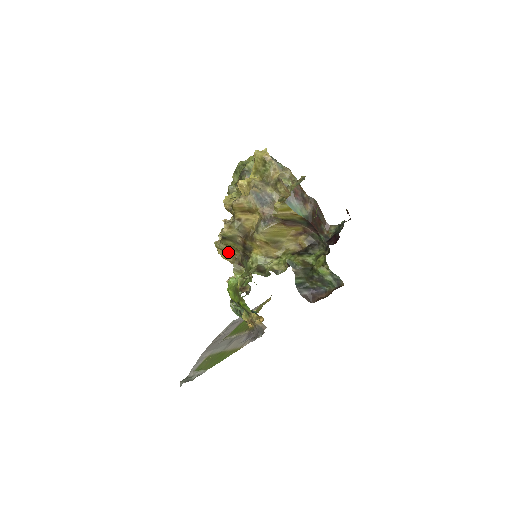
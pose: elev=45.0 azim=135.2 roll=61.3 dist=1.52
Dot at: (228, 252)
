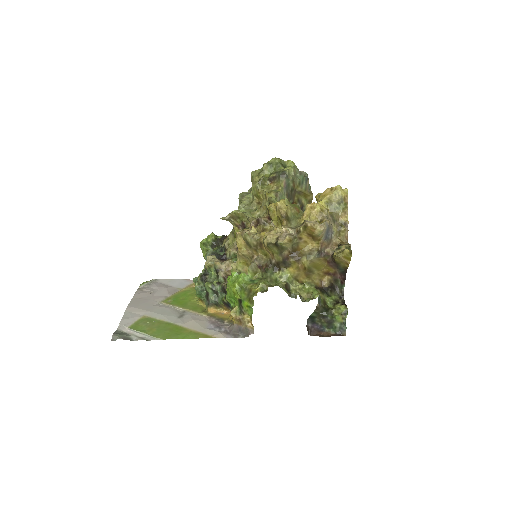
Dot at: (252, 248)
